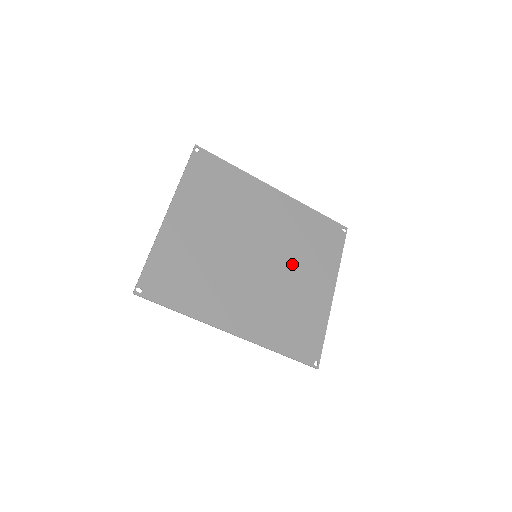
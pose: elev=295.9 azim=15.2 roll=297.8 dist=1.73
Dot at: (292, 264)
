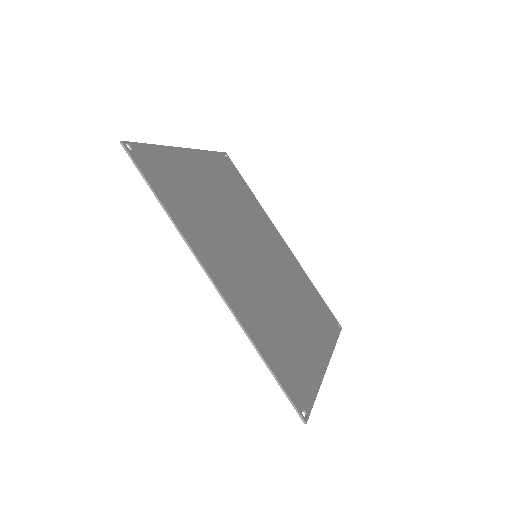
Dot at: (289, 297)
